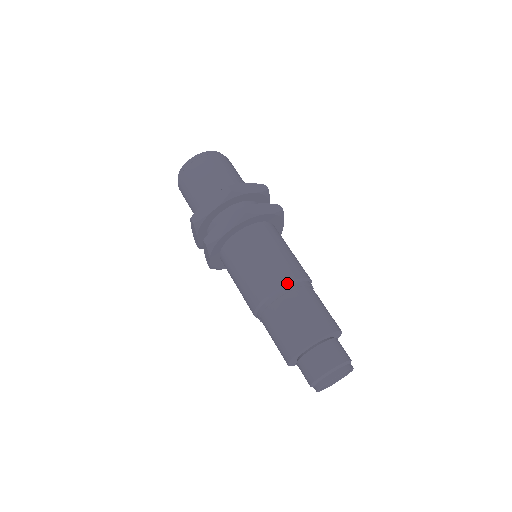
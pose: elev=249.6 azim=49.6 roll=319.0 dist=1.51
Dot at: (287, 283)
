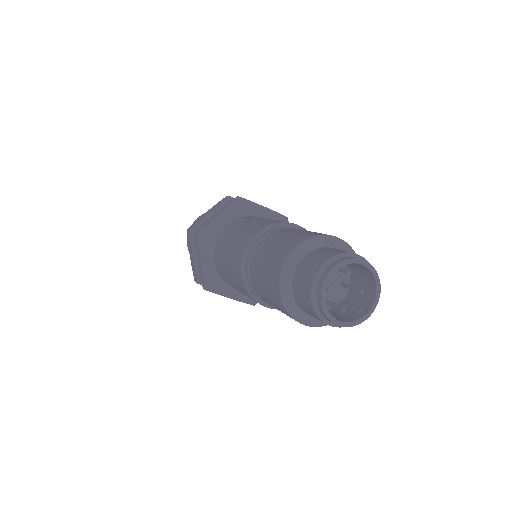
Dot at: (280, 222)
